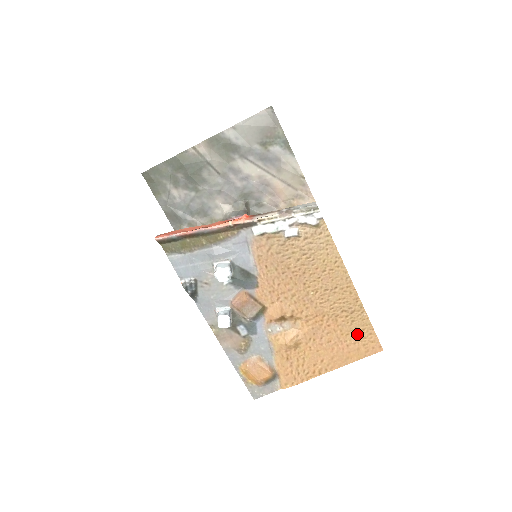
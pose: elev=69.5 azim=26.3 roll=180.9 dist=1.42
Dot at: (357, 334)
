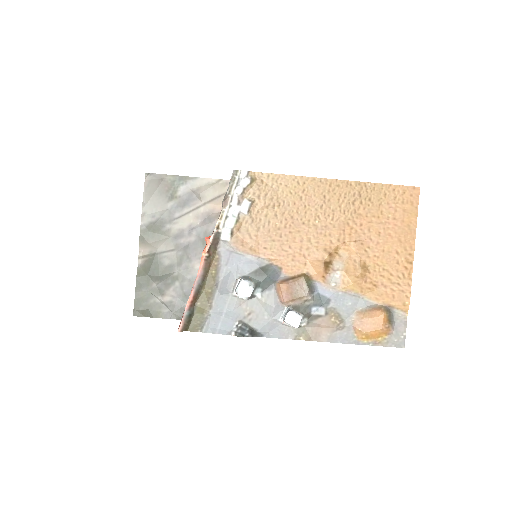
Dot at: (386, 203)
